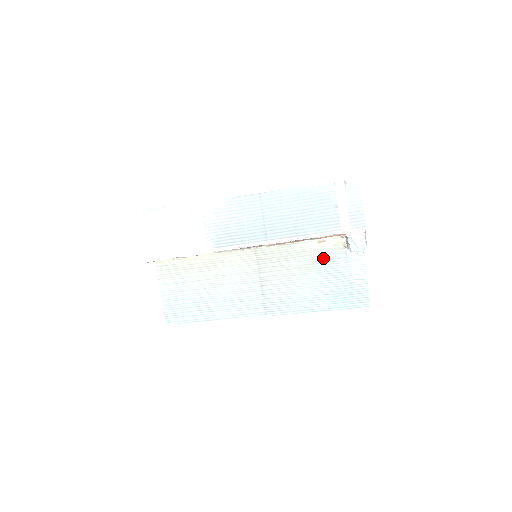
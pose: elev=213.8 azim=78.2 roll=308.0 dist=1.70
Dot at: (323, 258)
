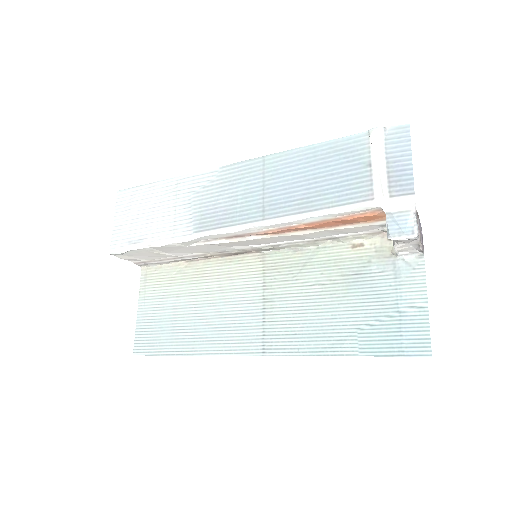
Dot at: (358, 270)
